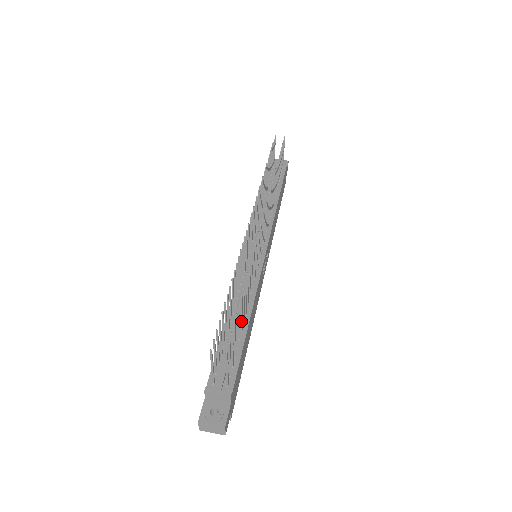
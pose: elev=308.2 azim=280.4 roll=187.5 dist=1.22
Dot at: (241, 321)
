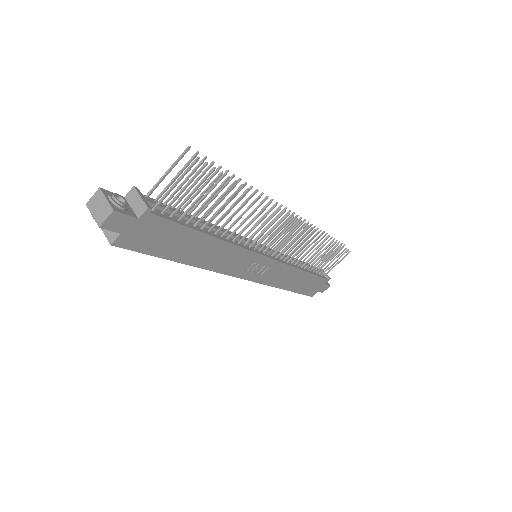
Dot at: (214, 215)
